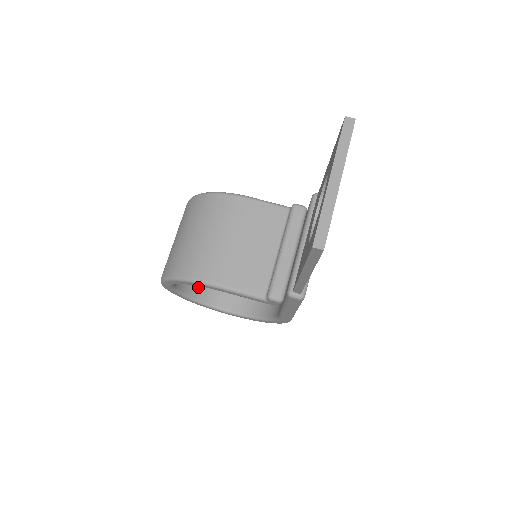
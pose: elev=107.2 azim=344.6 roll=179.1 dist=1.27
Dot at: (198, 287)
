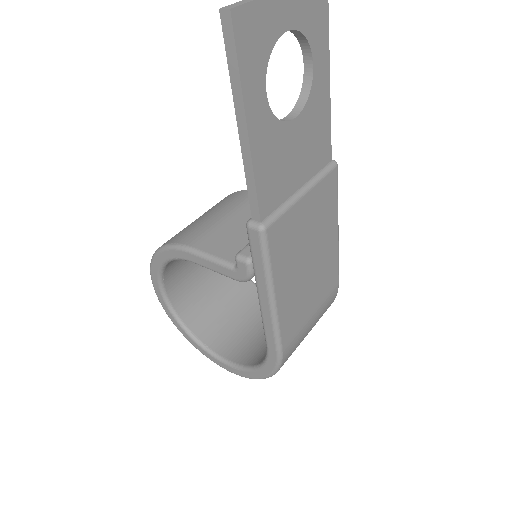
Dot at: (198, 320)
